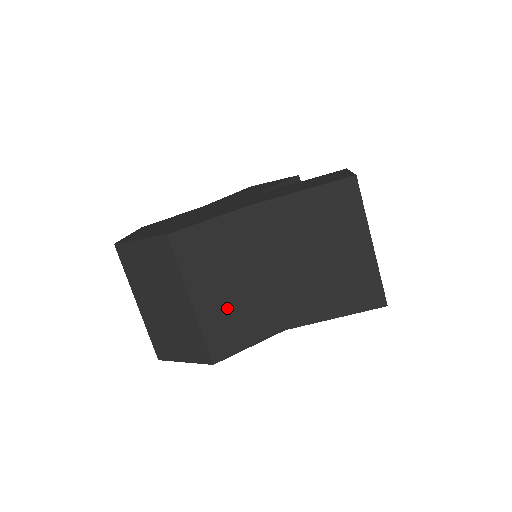
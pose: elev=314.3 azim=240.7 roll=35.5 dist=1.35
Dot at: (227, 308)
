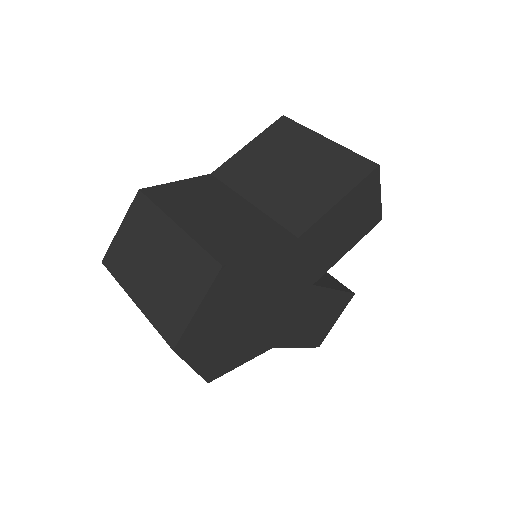
Dot at: (219, 226)
